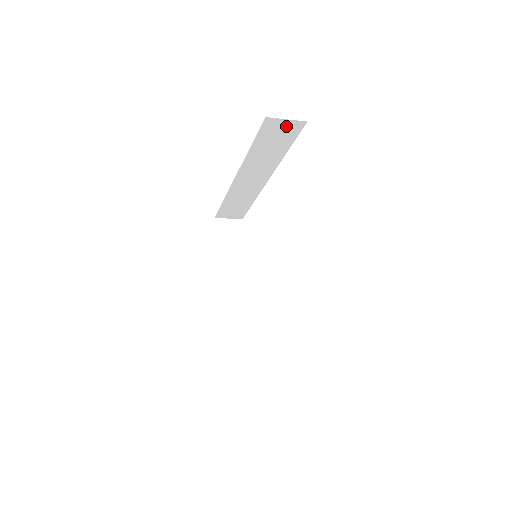
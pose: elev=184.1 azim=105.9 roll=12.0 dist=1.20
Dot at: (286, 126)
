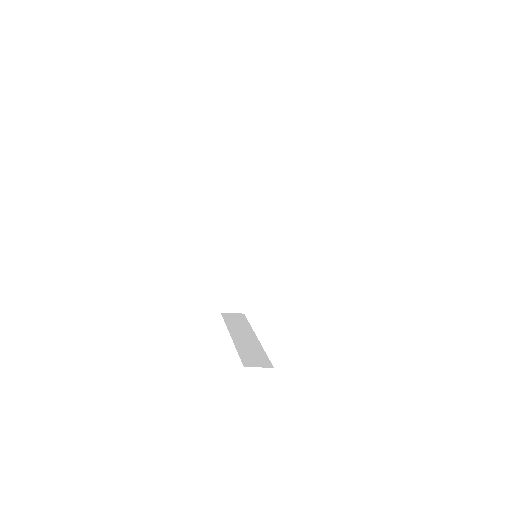
Dot at: (254, 171)
